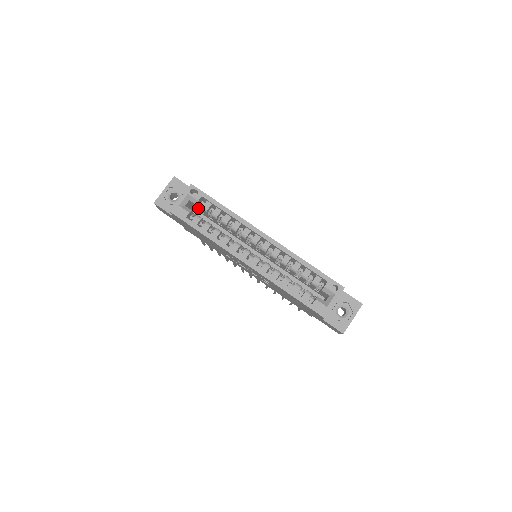
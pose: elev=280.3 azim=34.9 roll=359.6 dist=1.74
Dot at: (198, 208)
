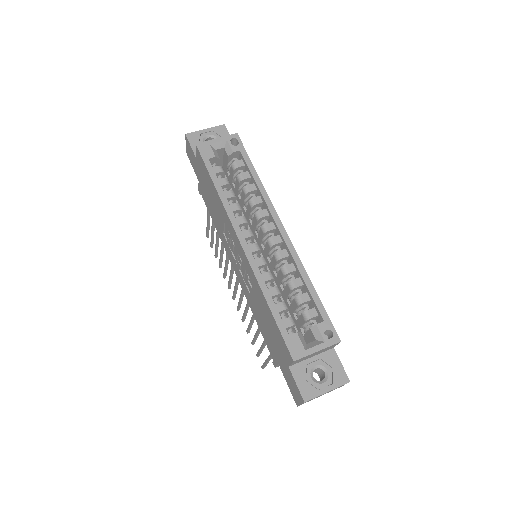
Dot at: (228, 164)
